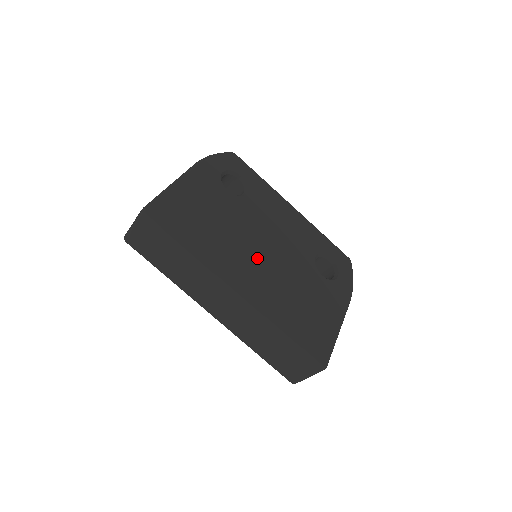
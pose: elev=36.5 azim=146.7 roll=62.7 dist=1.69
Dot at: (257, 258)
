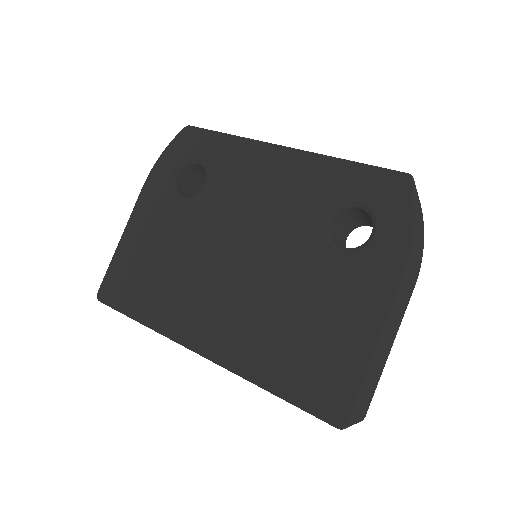
Dot at: (224, 284)
